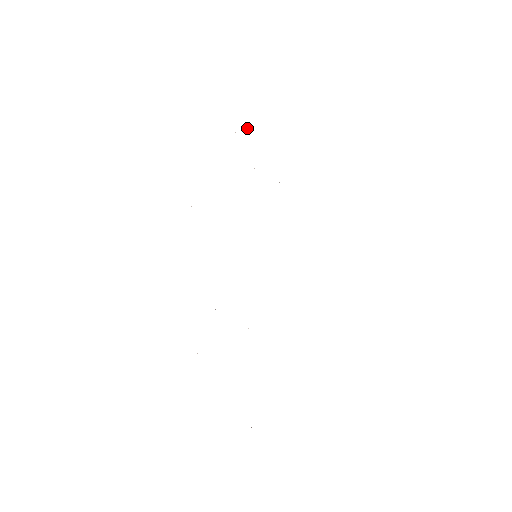
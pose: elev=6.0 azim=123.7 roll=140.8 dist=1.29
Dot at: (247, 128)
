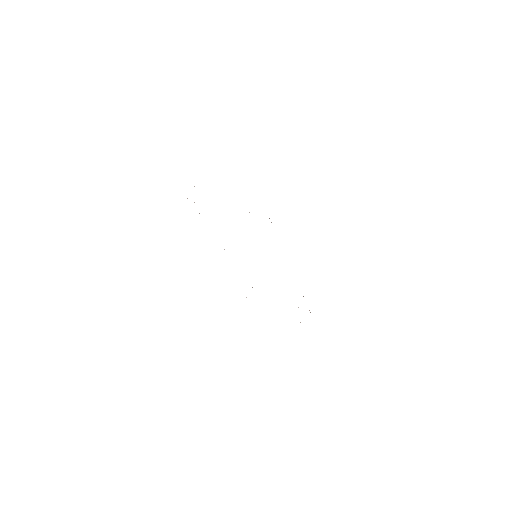
Dot at: occluded
